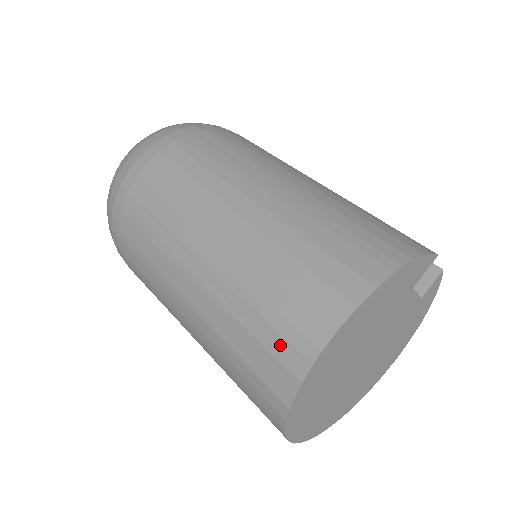
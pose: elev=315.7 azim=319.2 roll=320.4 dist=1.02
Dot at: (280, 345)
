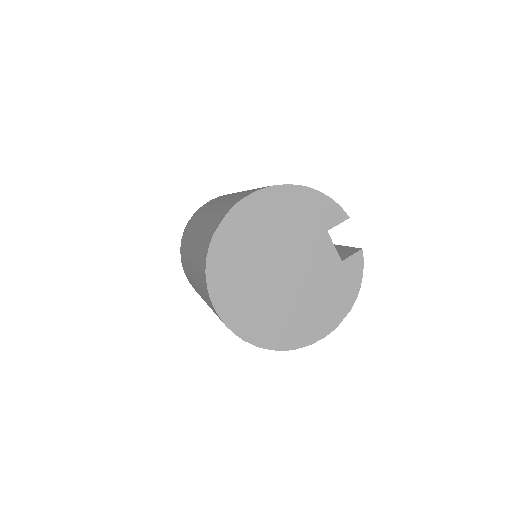
Dot at: (227, 208)
